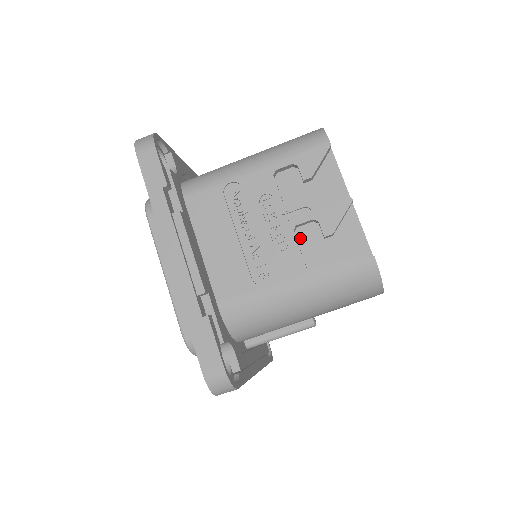
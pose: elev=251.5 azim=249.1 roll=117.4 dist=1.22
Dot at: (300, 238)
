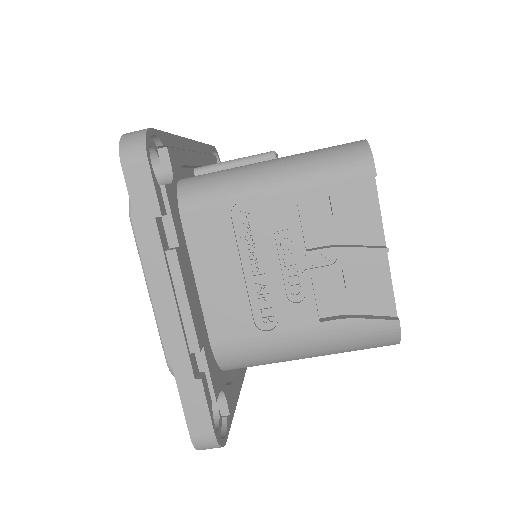
Dot at: (317, 281)
